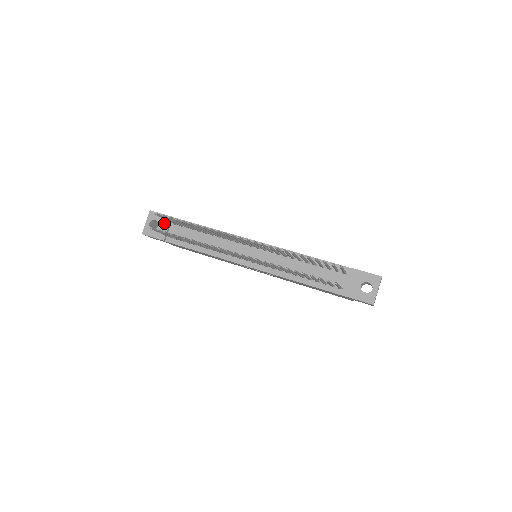
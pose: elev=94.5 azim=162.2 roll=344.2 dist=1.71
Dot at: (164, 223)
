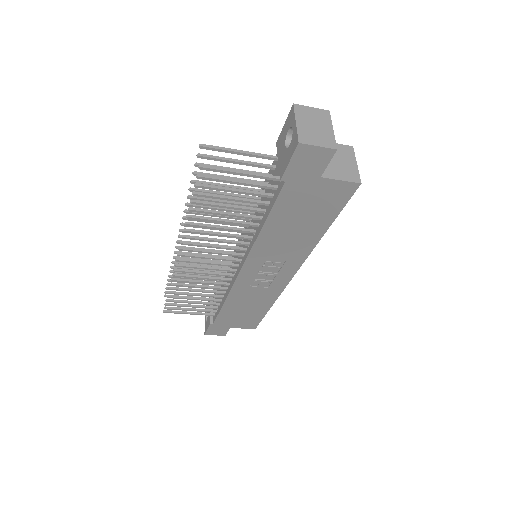
Dot at: occluded
